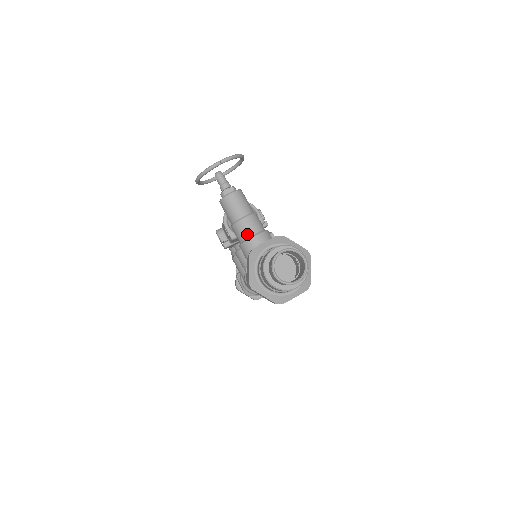
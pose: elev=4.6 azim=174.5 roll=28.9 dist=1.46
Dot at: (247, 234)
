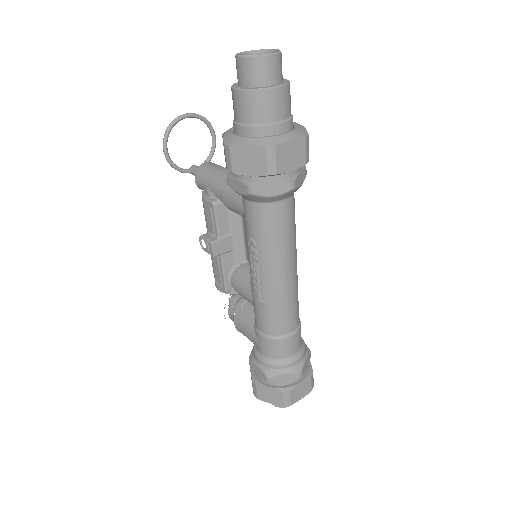
Dot at: occluded
